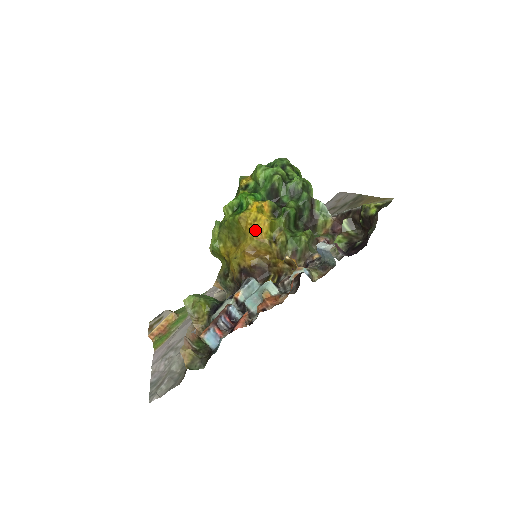
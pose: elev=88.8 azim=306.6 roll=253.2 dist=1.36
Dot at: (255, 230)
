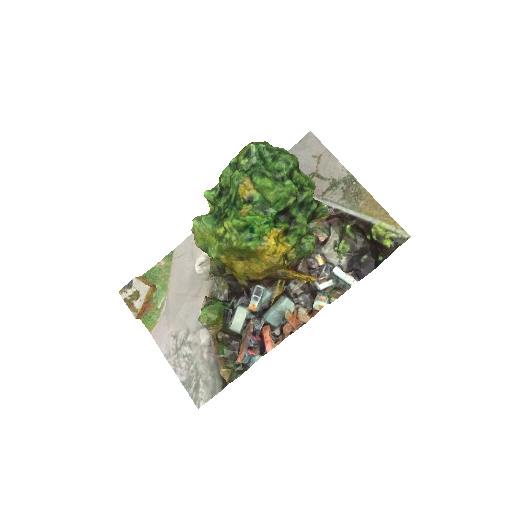
Dot at: (275, 262)
